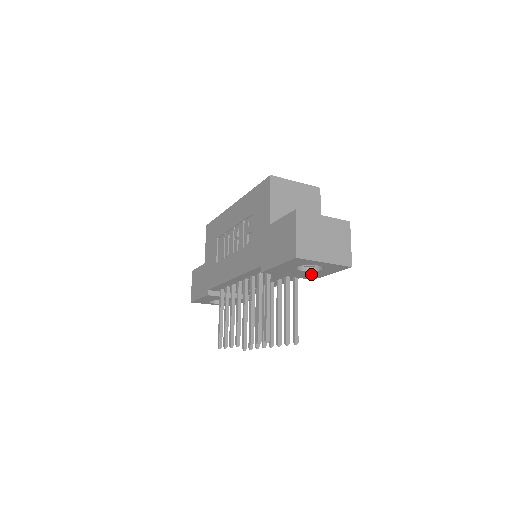
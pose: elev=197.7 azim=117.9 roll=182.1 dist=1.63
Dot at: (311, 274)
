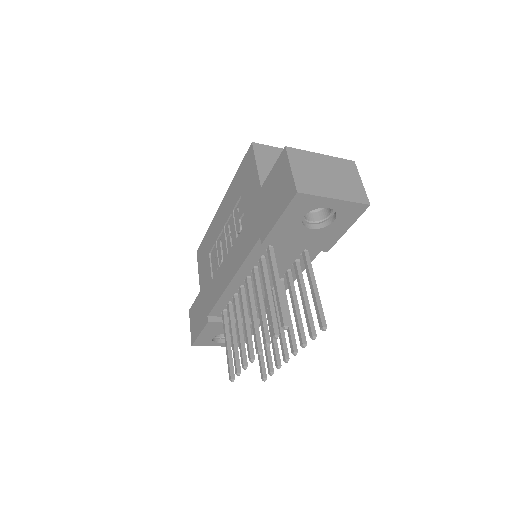
Dot at: (323, 236)
